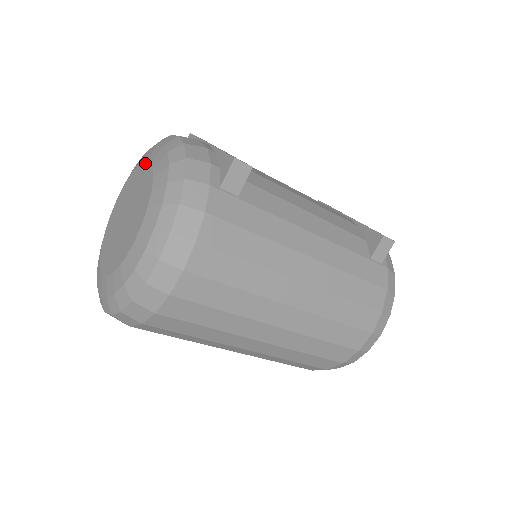
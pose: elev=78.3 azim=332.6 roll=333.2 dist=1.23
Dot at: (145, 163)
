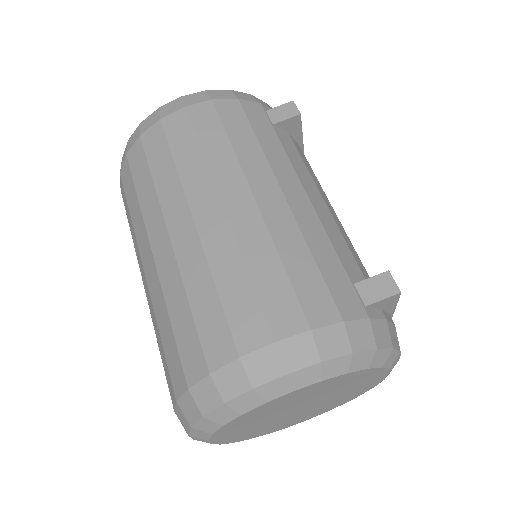
Dot at: occluded
